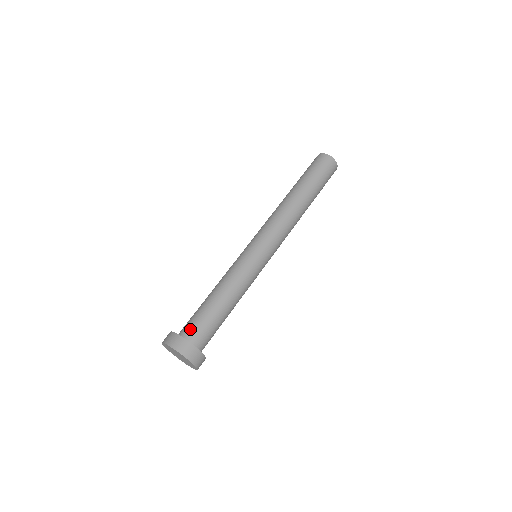
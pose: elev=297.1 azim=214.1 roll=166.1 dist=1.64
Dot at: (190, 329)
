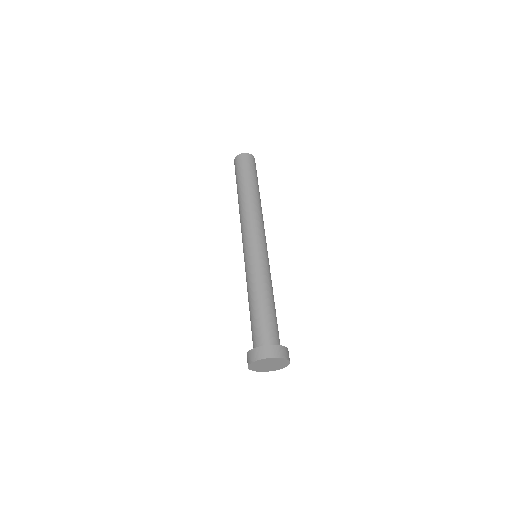
Dot at: (263, 337)
